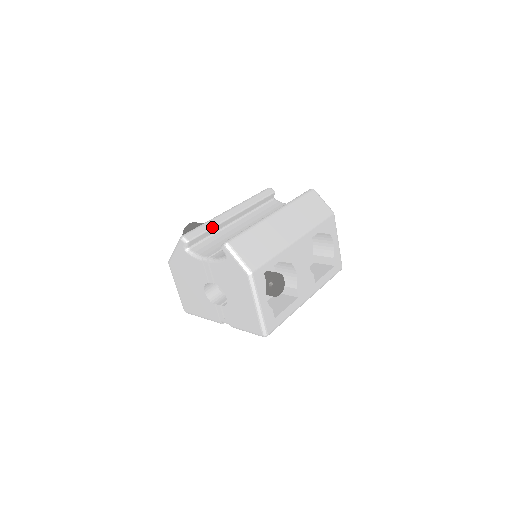
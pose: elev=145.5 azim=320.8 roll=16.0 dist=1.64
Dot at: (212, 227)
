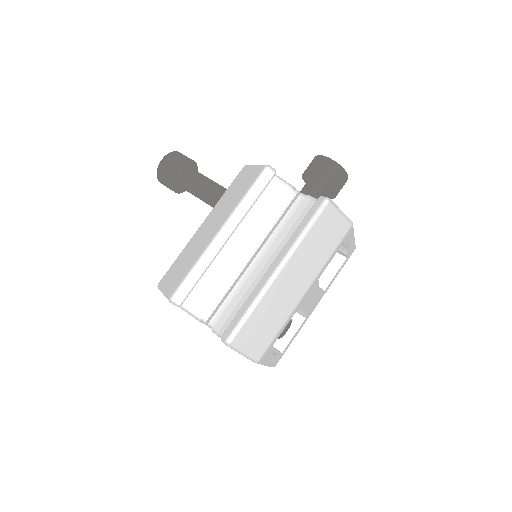
Dot at: (203, 273)
